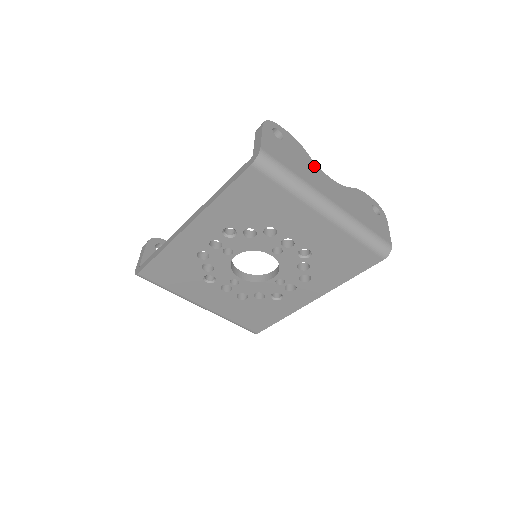
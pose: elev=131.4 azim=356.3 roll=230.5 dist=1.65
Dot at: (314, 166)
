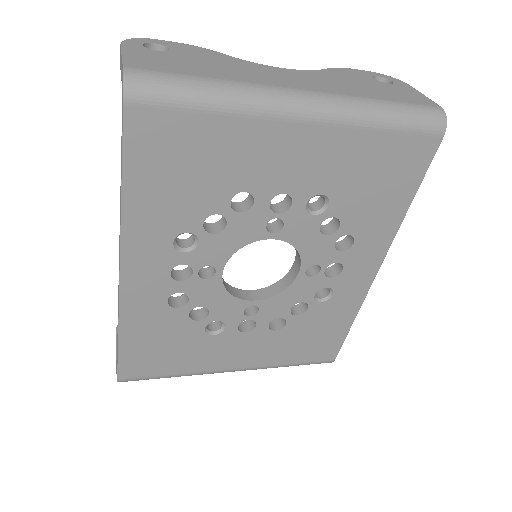
Dot at: (244, 63)
